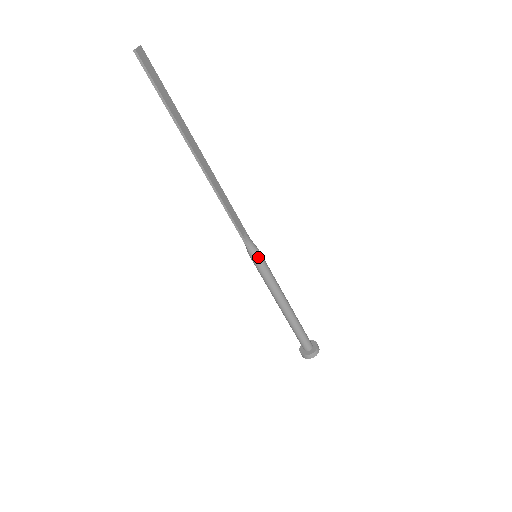
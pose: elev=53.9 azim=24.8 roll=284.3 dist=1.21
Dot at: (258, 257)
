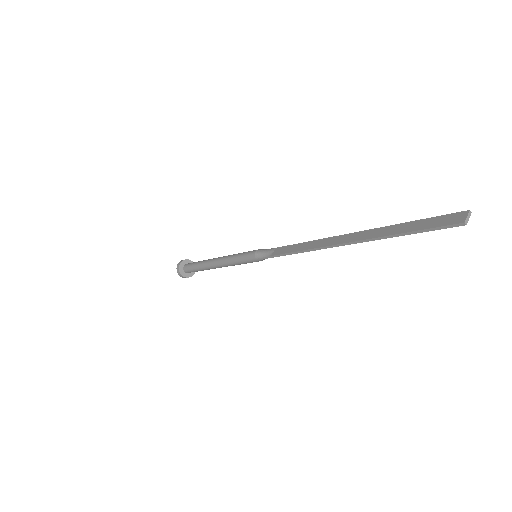
Dot at: (257, 261)
